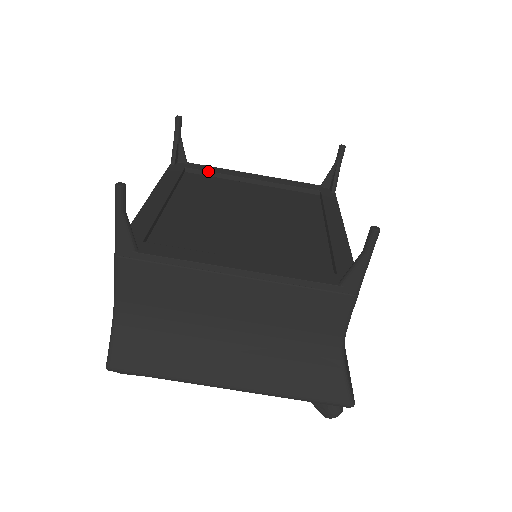
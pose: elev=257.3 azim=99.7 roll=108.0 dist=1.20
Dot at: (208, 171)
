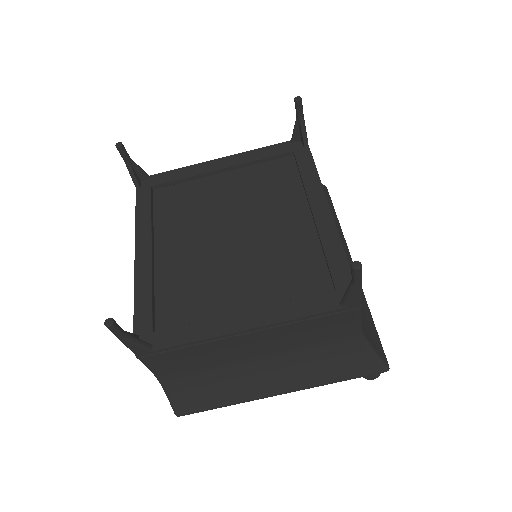
Dot at: (174, 180)
